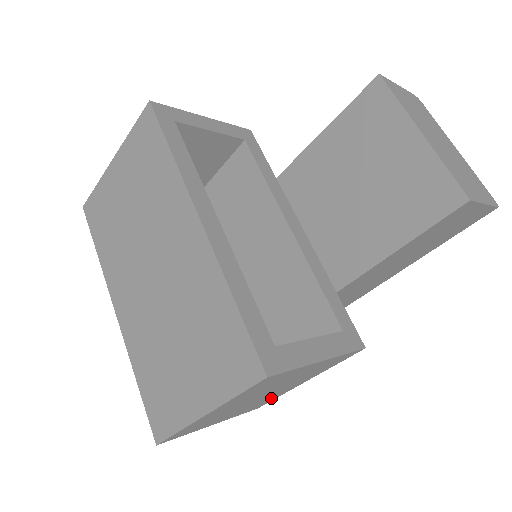
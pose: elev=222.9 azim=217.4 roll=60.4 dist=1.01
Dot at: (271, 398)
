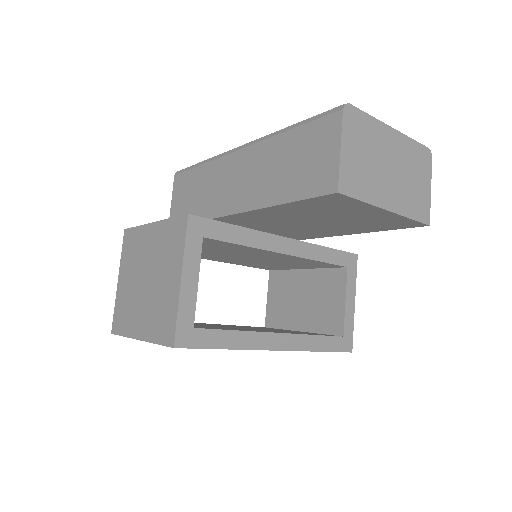
Dot at: occluded
